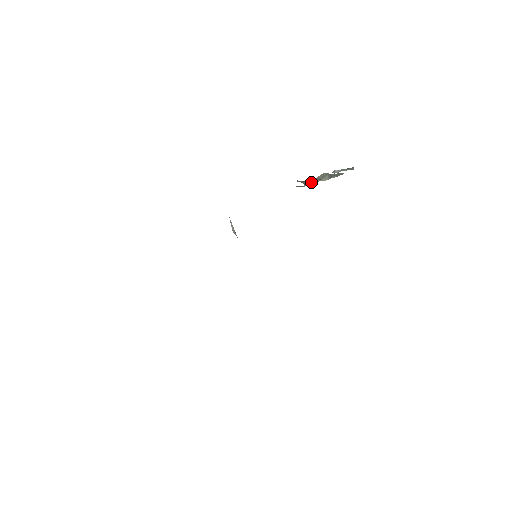
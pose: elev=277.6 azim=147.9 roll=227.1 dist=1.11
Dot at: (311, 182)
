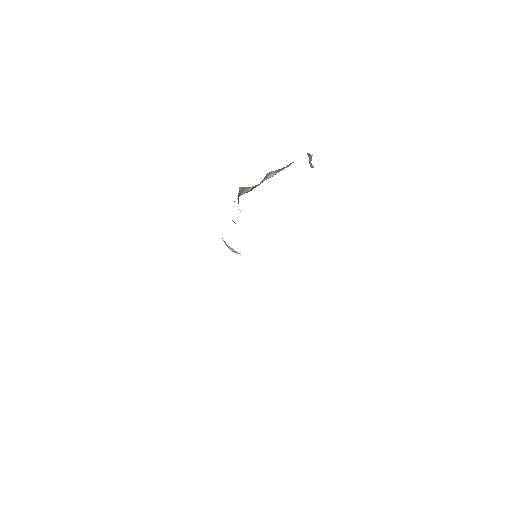
Dot at: (258, 184)
